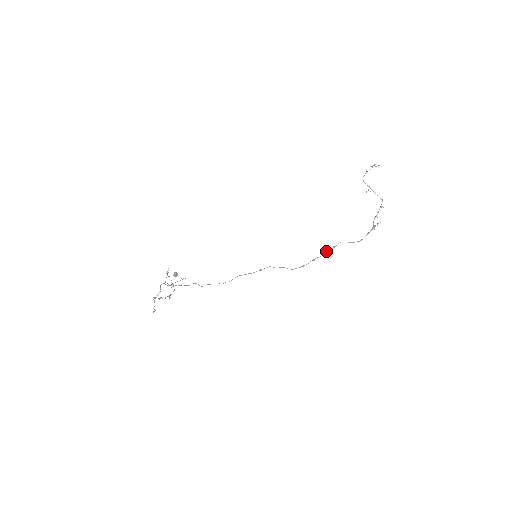
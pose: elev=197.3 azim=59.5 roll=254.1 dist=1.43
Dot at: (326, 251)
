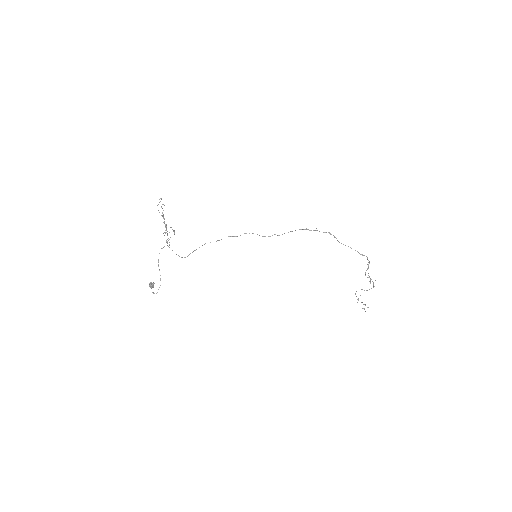
Dot at: (328, 232)
